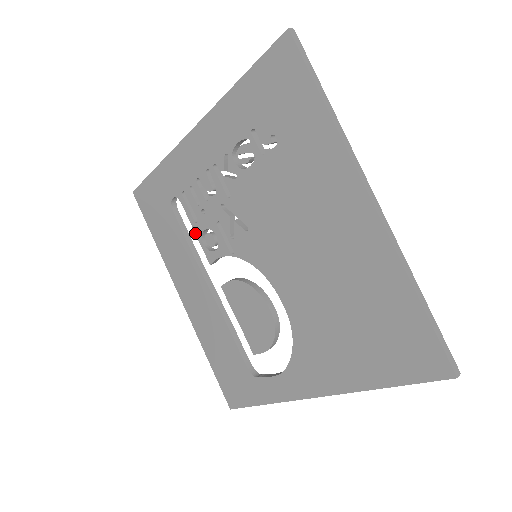
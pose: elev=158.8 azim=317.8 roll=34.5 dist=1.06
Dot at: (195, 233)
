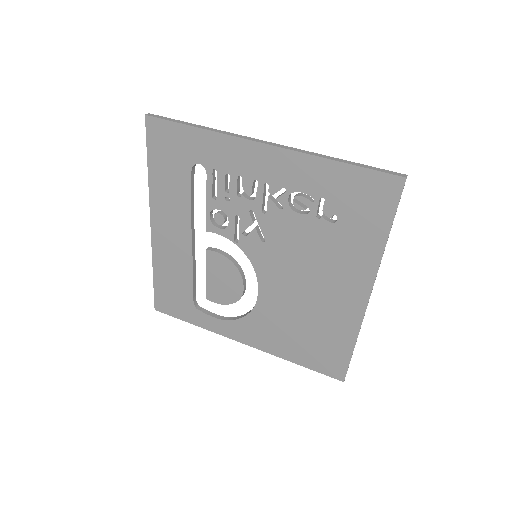
Dot at: (206, 203)
